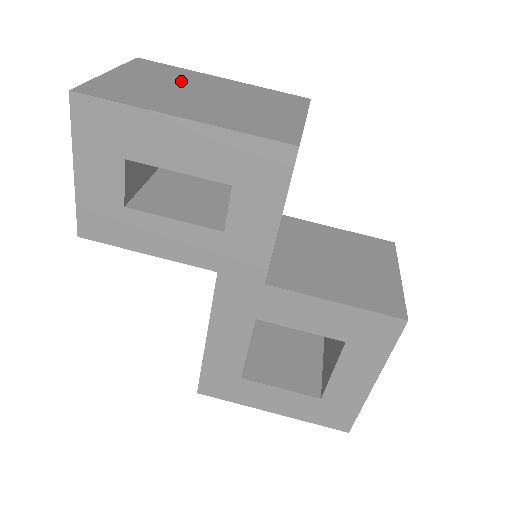
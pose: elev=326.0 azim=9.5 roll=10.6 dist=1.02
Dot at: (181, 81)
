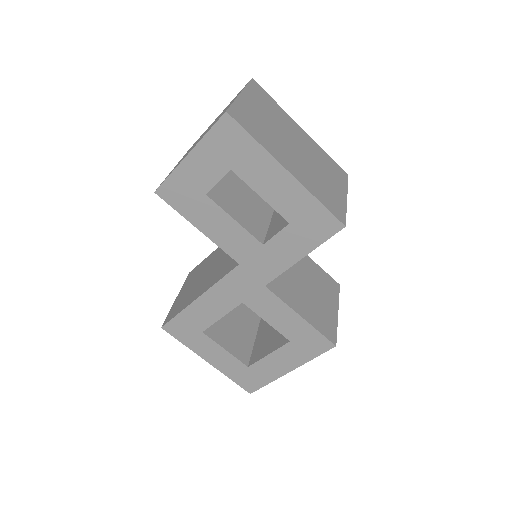
Dot at: (281, 124)
